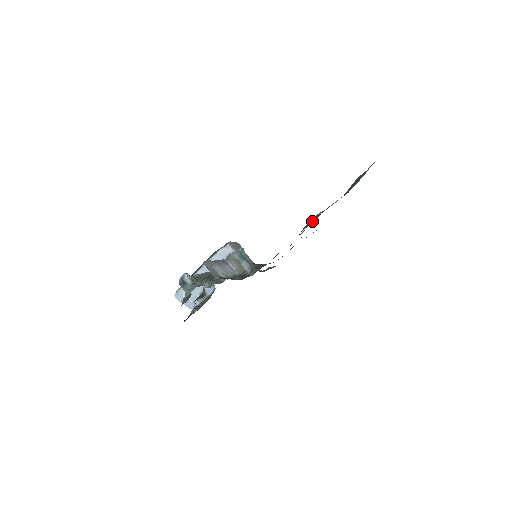
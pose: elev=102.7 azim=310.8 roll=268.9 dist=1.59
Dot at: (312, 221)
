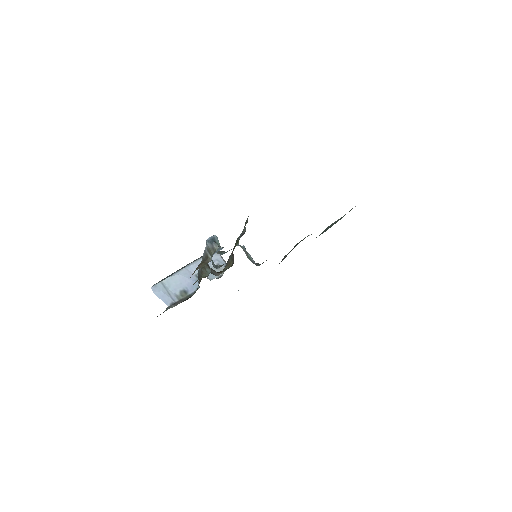
Dot at: occluded
